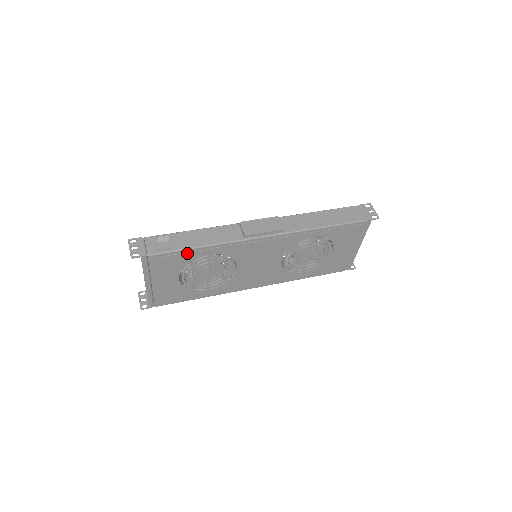
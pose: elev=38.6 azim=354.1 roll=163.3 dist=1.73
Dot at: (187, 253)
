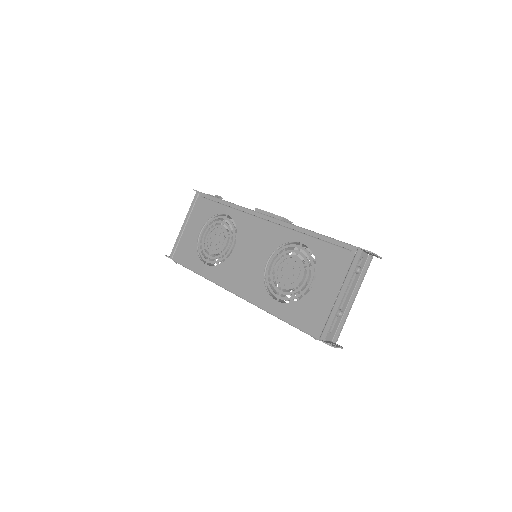
Dot at: (217, 204)
